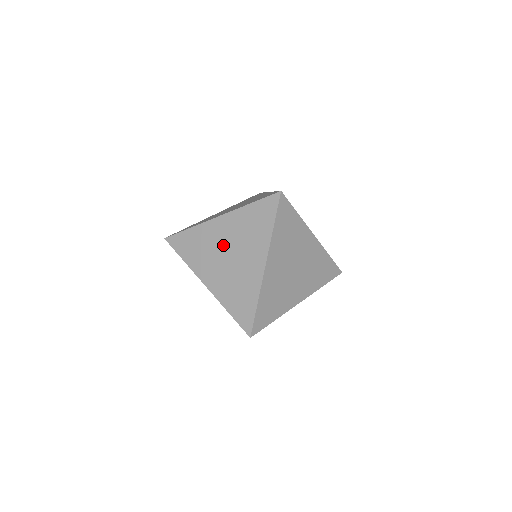
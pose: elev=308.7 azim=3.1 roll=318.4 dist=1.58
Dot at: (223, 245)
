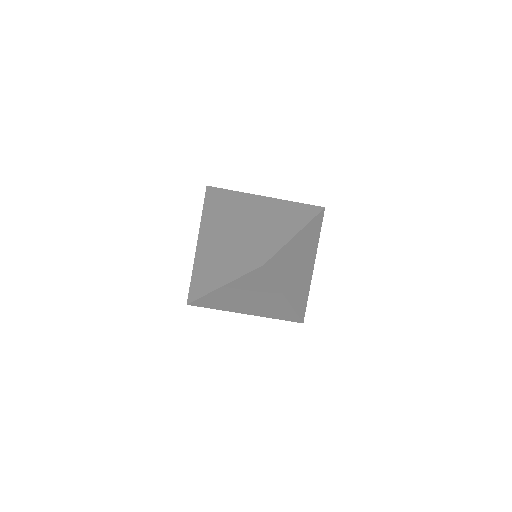
Dot at: (263, 210)
